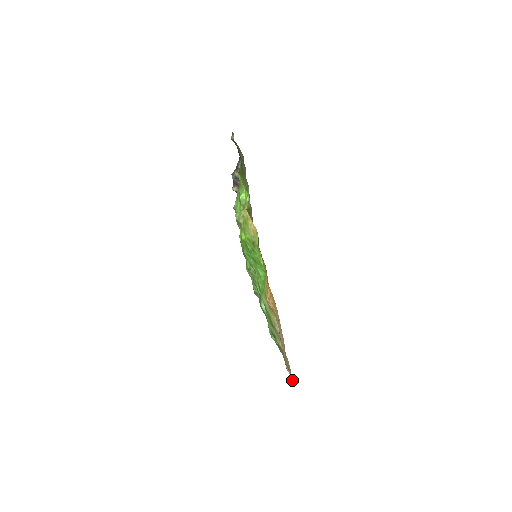
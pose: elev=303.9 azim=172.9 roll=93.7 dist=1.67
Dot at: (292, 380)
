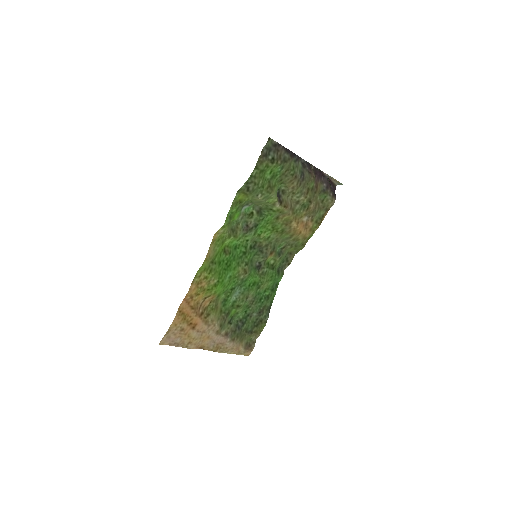
Dot at: (241, 352)
